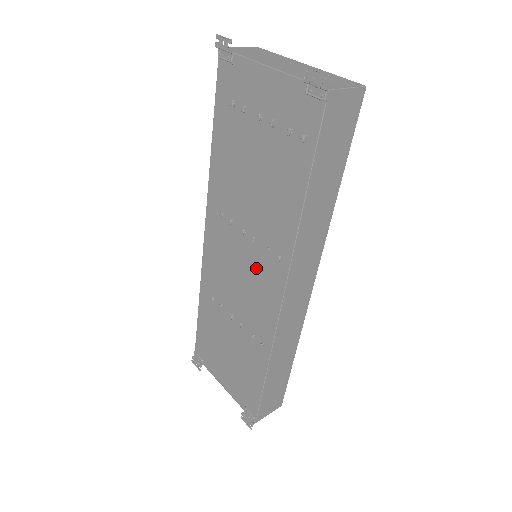
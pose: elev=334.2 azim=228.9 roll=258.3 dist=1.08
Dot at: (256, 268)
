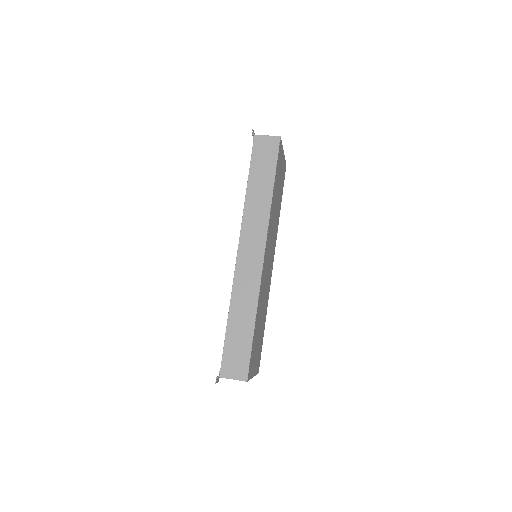
Dot at: occluded
